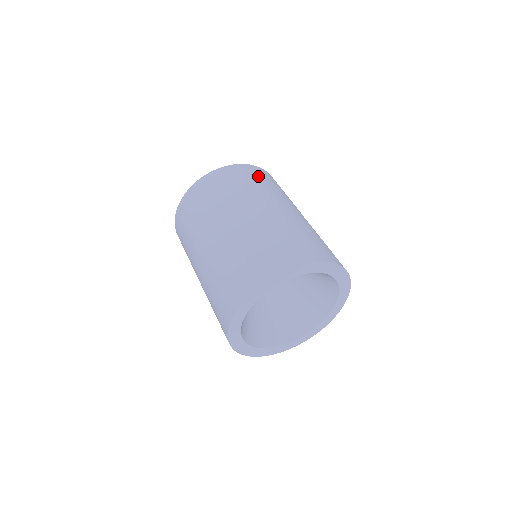
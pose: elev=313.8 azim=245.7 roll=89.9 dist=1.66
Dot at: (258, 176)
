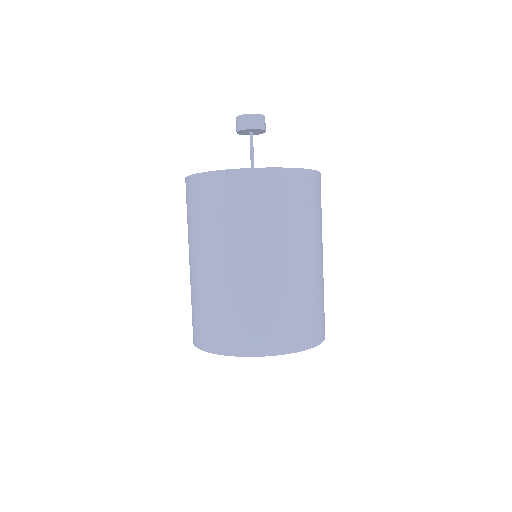
Dot at: (289, 196)
